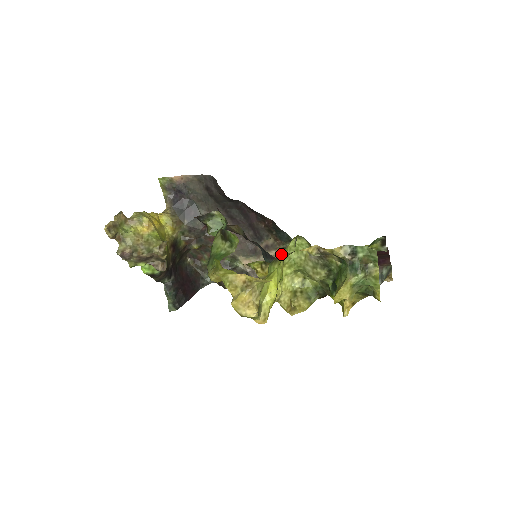
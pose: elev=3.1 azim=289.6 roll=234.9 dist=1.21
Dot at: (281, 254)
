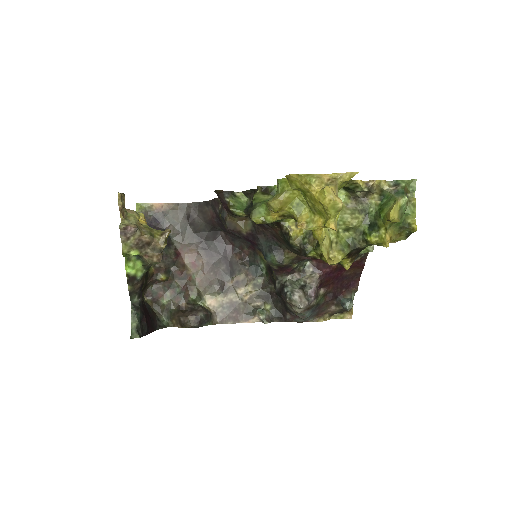
Dot at: (250, 291)
